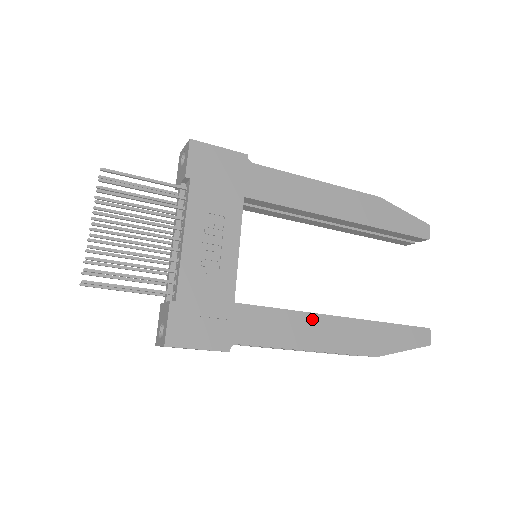
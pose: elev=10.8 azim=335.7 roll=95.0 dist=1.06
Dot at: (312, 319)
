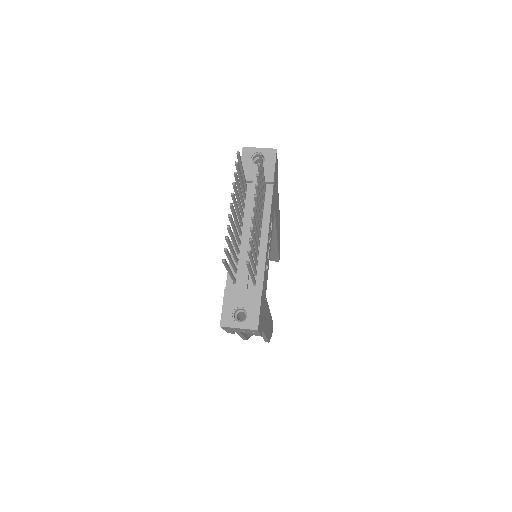
Dot at: occluded
